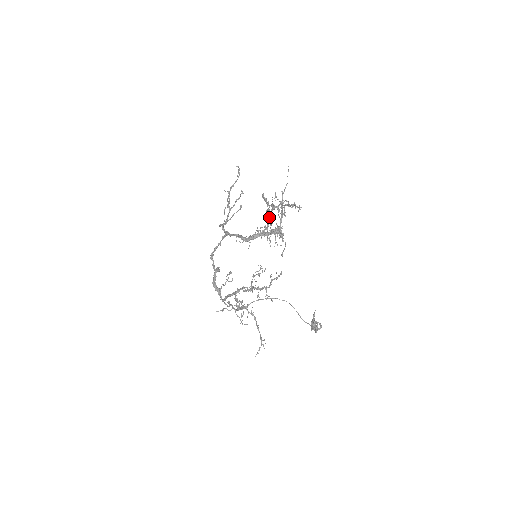
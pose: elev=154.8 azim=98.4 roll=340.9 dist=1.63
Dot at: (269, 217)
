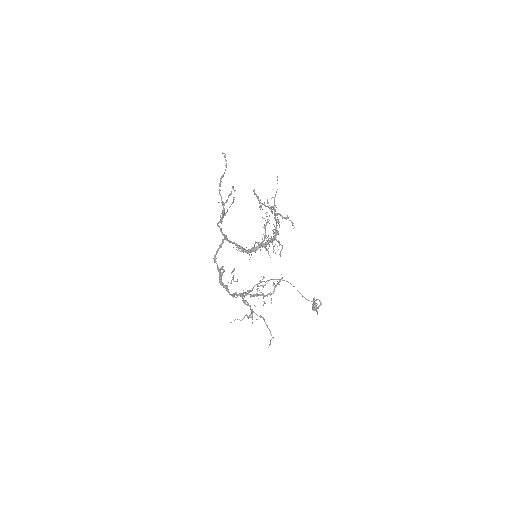
Dot at: (265, 230)
